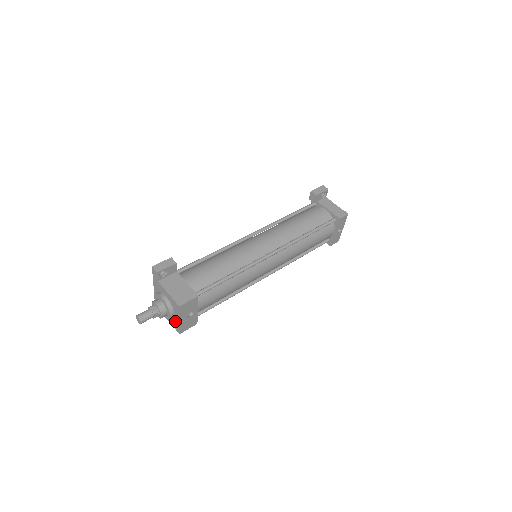
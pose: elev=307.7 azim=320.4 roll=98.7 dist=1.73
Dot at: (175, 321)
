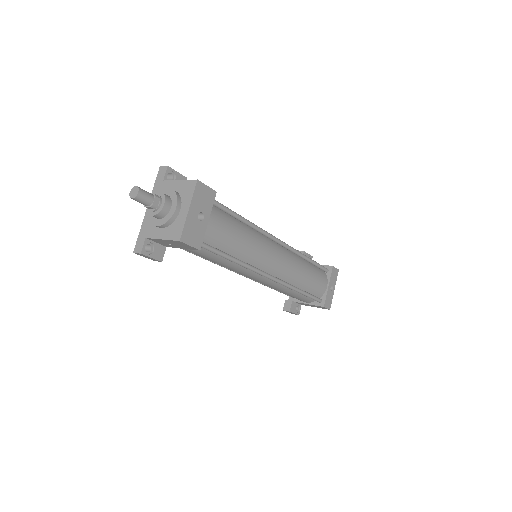
Dot at: (178, 221)
